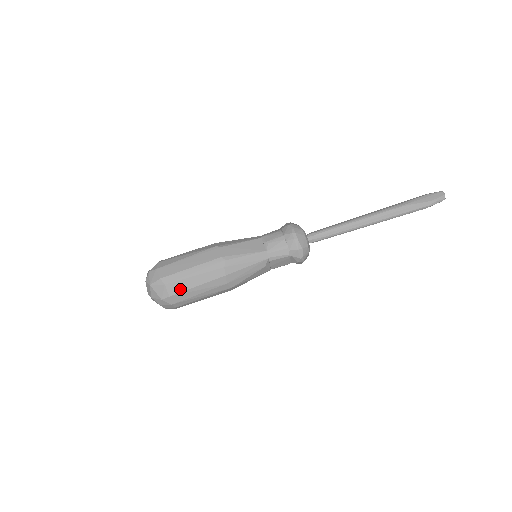
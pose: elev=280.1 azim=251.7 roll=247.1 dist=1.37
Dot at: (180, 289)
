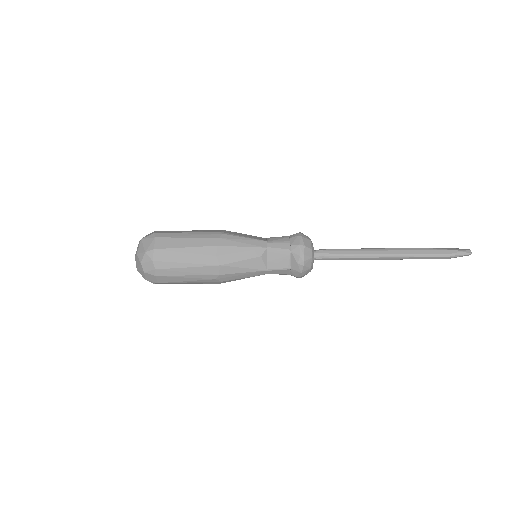
Dot at: (168, 245)
